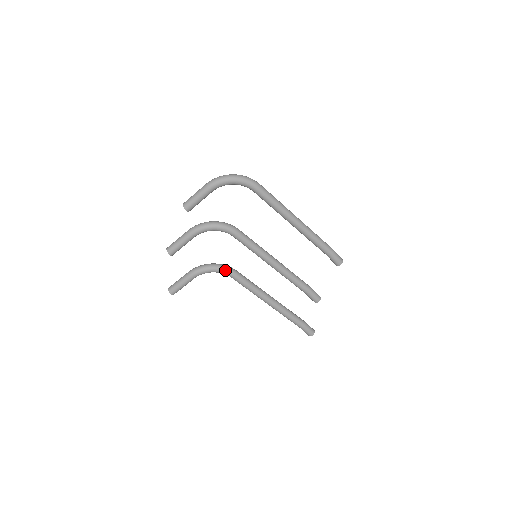
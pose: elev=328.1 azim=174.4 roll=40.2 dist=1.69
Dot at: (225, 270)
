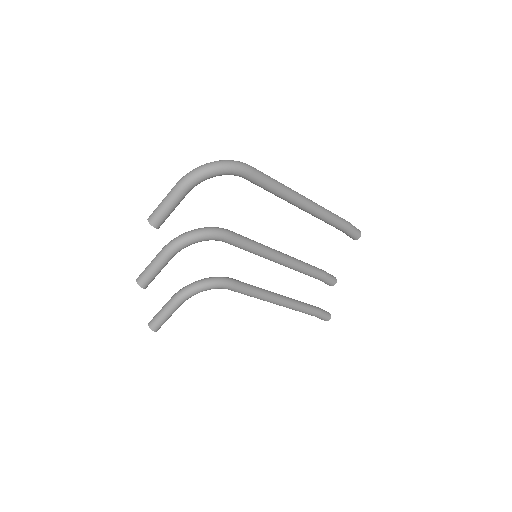
Dot at: (220, 284)
